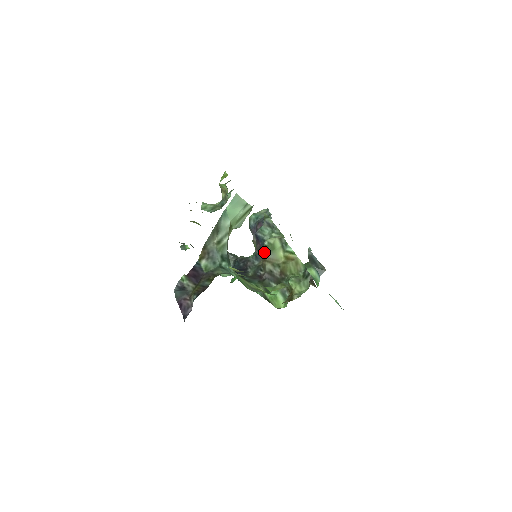
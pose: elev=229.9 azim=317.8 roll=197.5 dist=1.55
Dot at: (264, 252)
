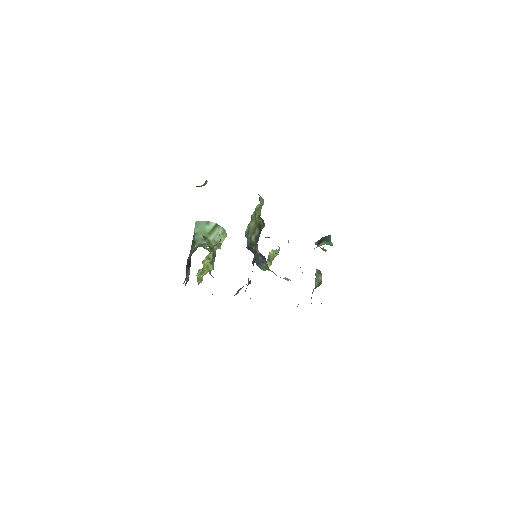
Dot at: occluded
